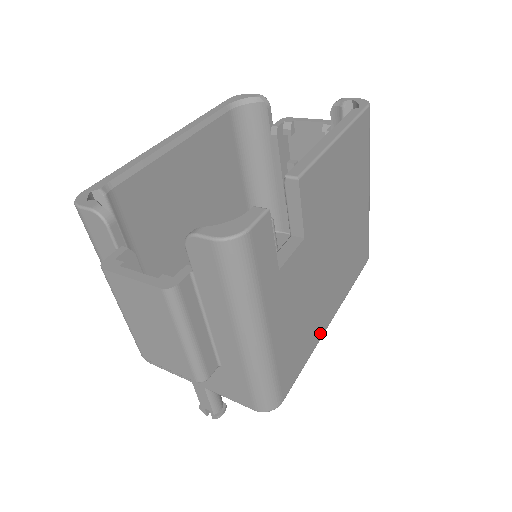
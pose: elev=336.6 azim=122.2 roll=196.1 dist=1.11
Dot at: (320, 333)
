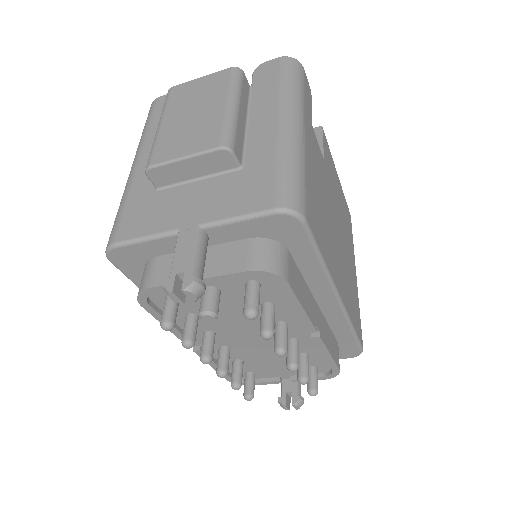
Dot at: (333, 273)
